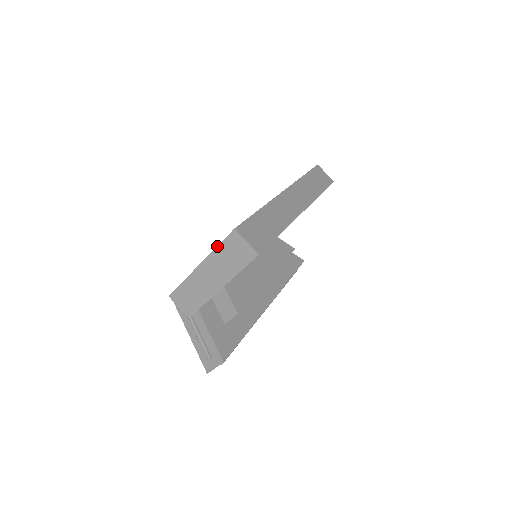
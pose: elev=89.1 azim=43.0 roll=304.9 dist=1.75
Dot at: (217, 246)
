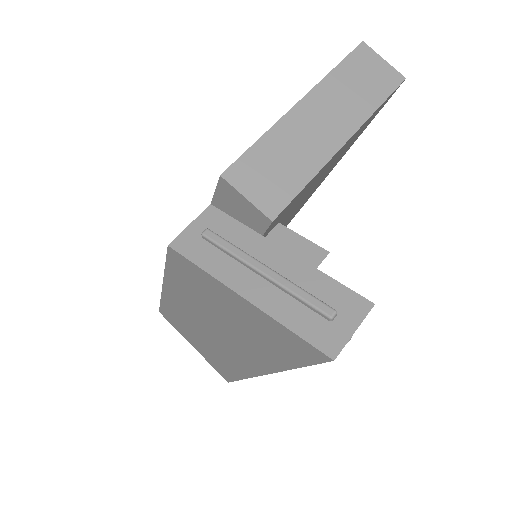
Dot at: occluded
